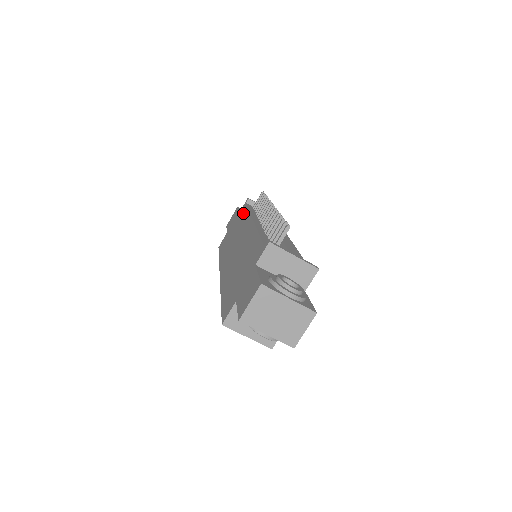
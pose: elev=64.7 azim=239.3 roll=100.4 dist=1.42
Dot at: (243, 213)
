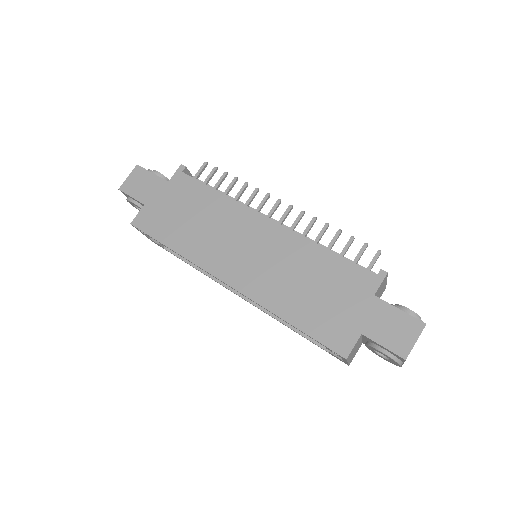
Dot at: (198, 190)
